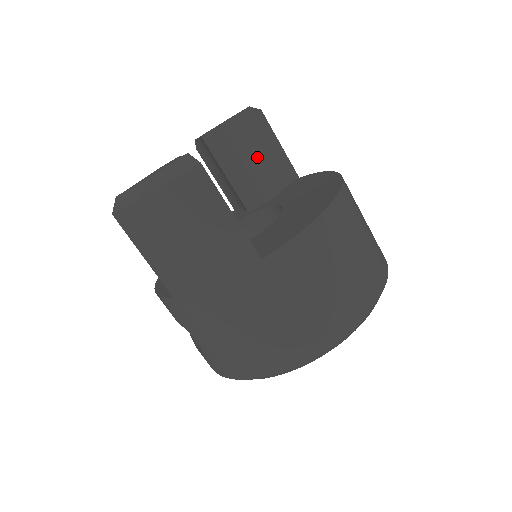
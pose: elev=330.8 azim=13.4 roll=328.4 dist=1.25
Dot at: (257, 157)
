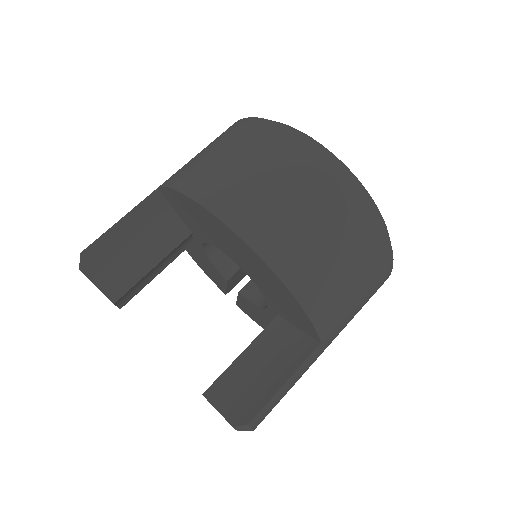
Dot at: (140, 250)
